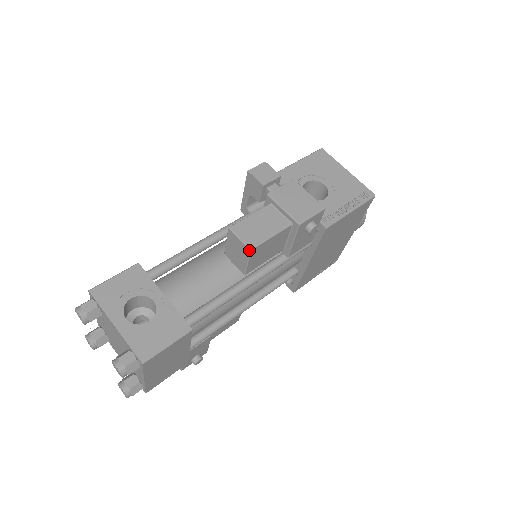
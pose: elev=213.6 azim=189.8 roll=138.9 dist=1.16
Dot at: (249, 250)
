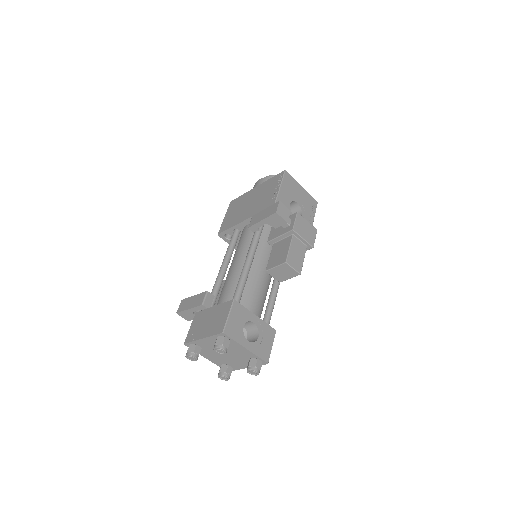
Dot at: (299, 274)
